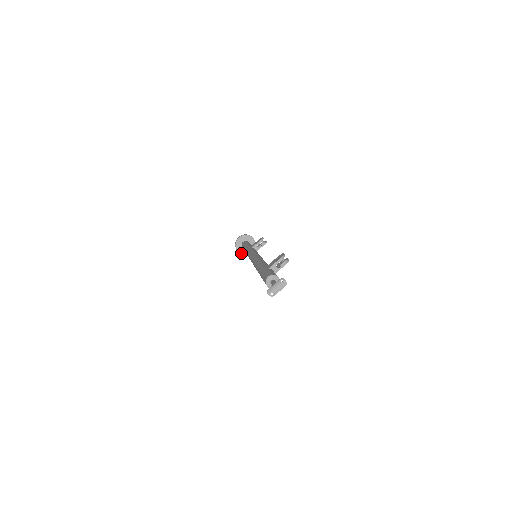
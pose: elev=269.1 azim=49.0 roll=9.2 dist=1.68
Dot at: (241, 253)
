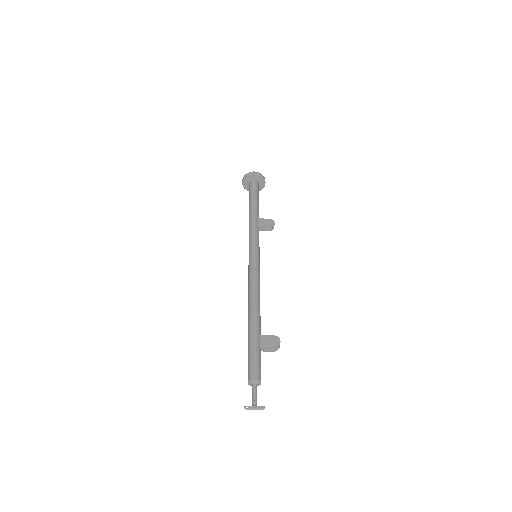
Dot at: (244, 186)
